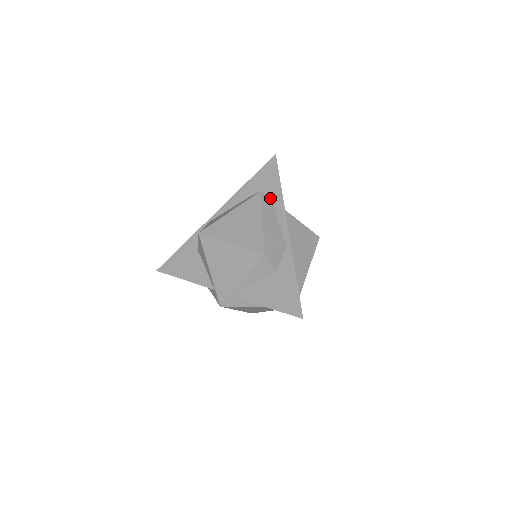
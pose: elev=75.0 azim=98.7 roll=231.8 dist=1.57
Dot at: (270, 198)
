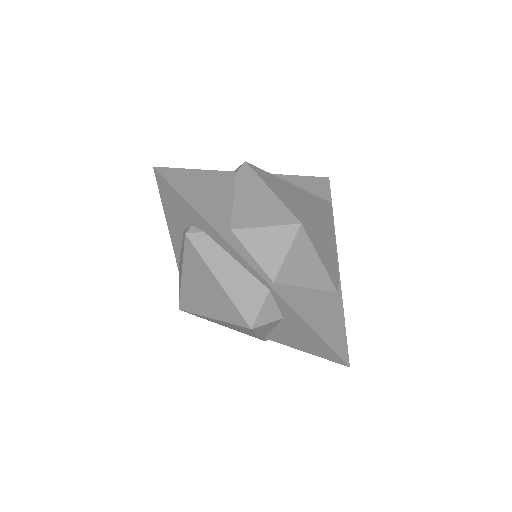
Dot at: (202, 232)
